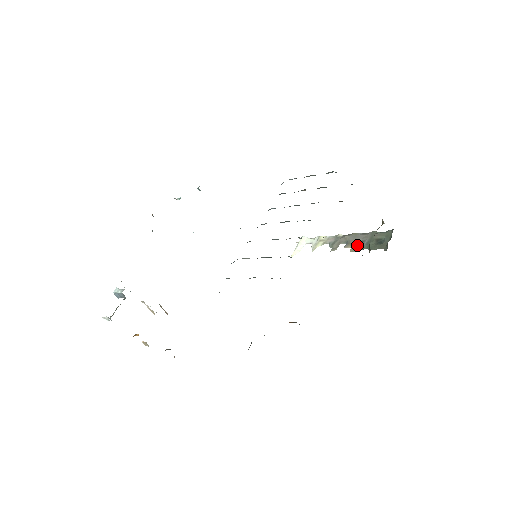
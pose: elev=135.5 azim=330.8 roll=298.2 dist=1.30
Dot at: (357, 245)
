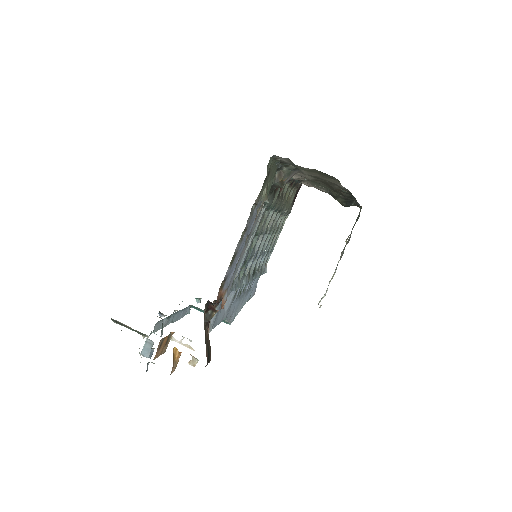
Dot at: occluded
